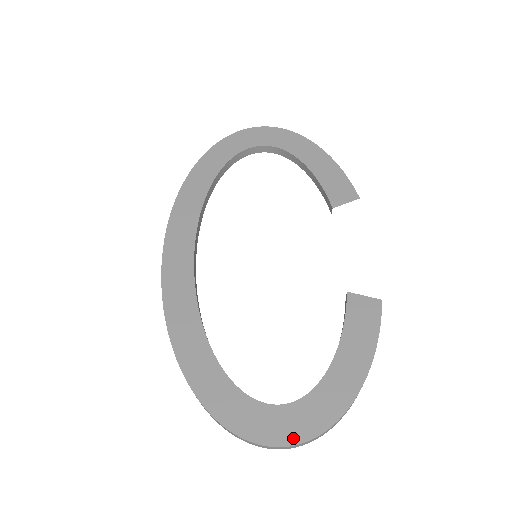
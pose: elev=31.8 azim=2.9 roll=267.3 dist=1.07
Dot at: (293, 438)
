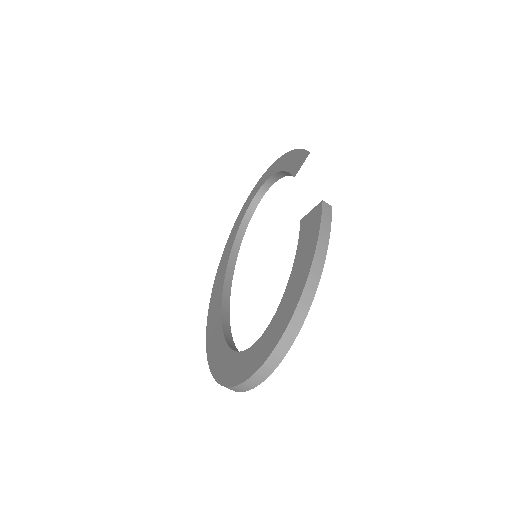
Dot at: (263, 359)
